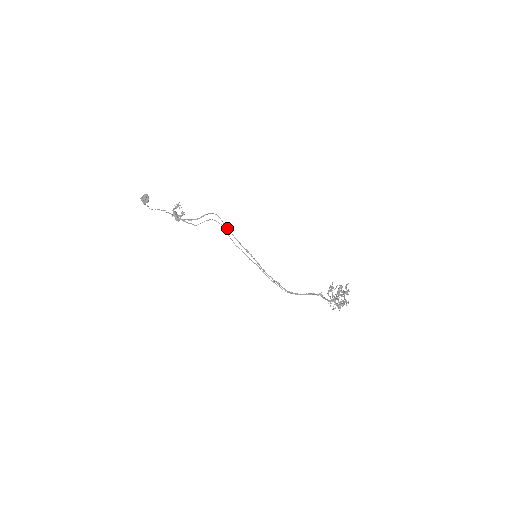
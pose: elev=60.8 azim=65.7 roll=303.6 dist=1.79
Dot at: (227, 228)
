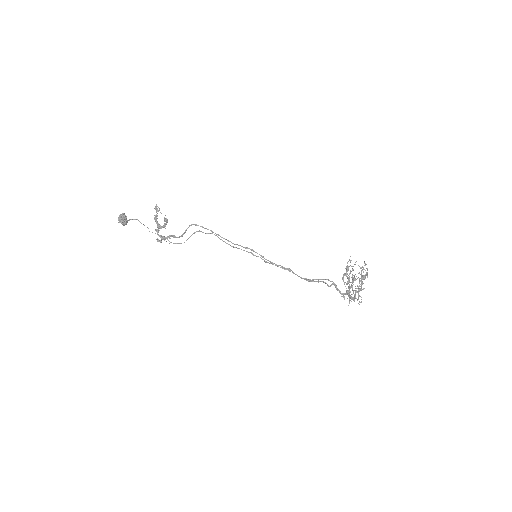
Dot at: occluded
